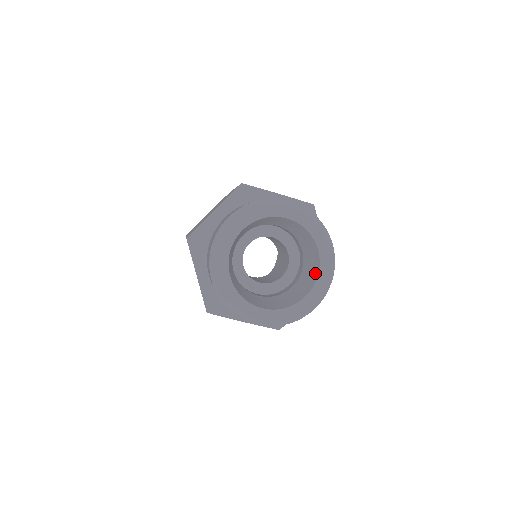
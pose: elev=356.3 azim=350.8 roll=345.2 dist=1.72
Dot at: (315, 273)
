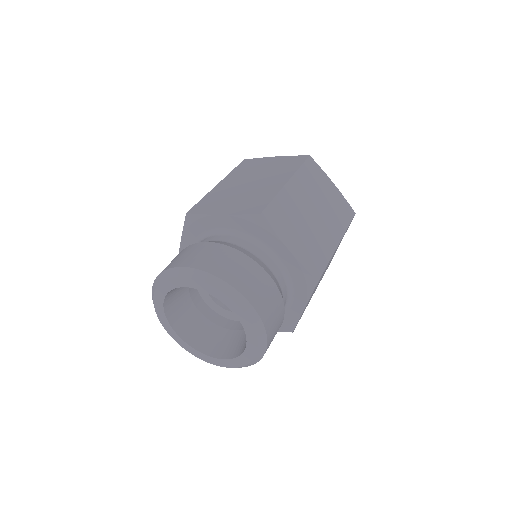
Dot at: occluded
